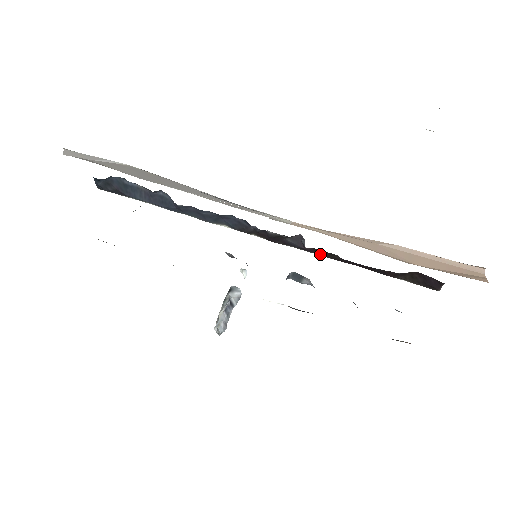
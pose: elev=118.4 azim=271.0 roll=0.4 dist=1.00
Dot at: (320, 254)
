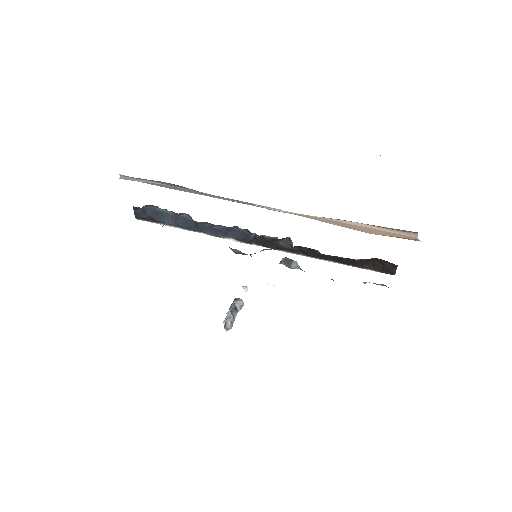
Dot at: (304, 253)
